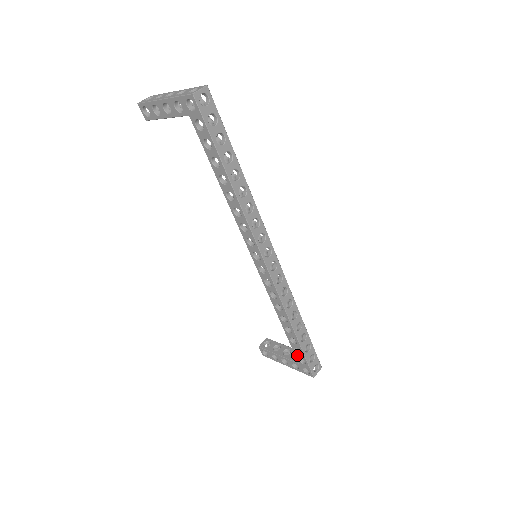
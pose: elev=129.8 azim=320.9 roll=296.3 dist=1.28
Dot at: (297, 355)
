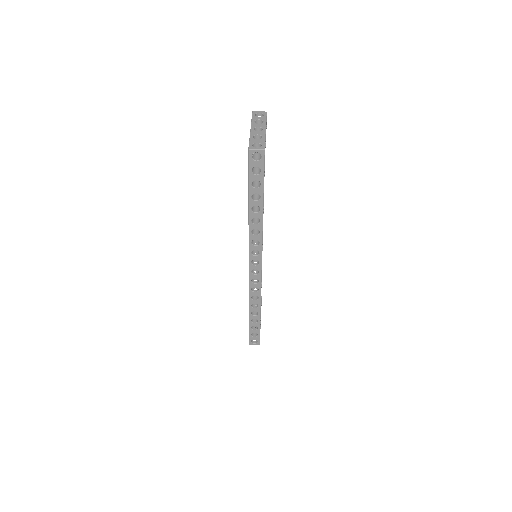
Dot at: occluded
